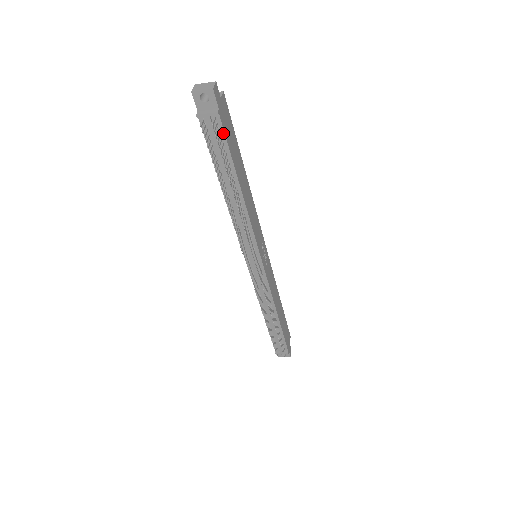
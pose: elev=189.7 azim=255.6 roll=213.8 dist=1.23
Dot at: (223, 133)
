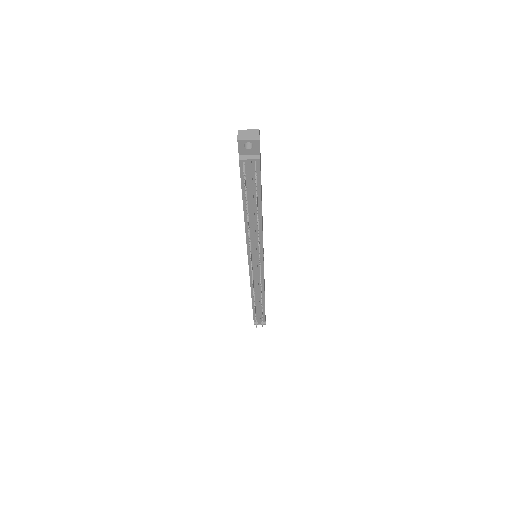
Dot at: (259, 173)
